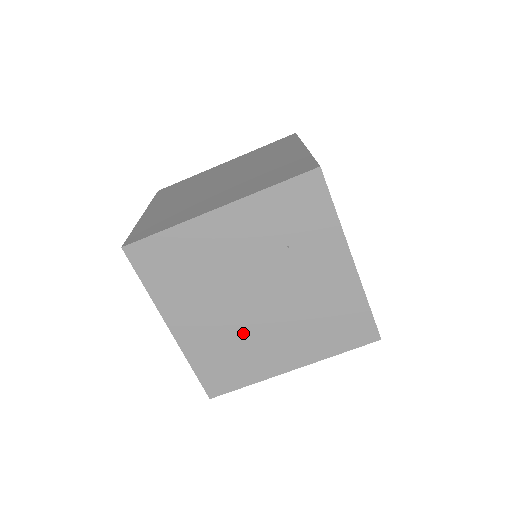
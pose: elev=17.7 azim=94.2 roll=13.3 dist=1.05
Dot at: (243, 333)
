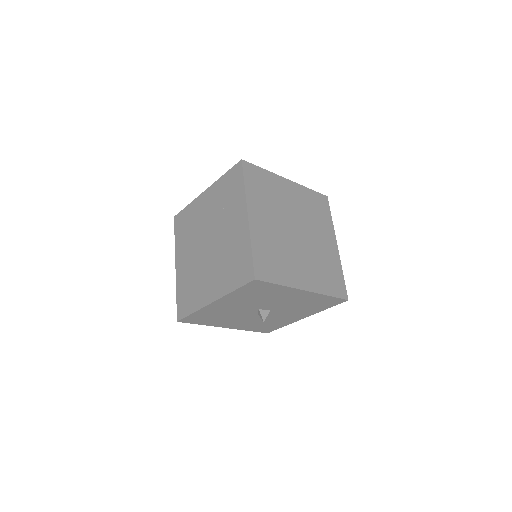
Dot at: (198, 270)
